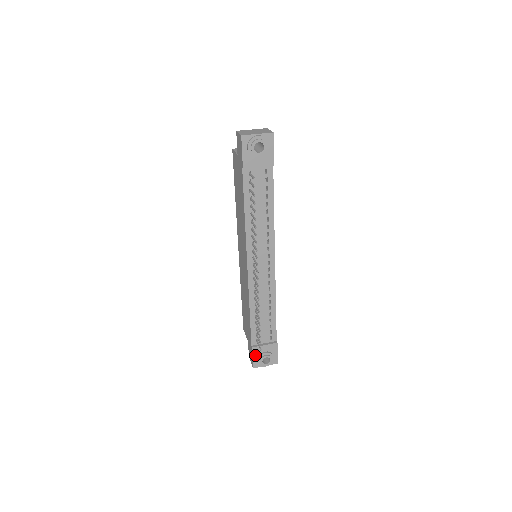
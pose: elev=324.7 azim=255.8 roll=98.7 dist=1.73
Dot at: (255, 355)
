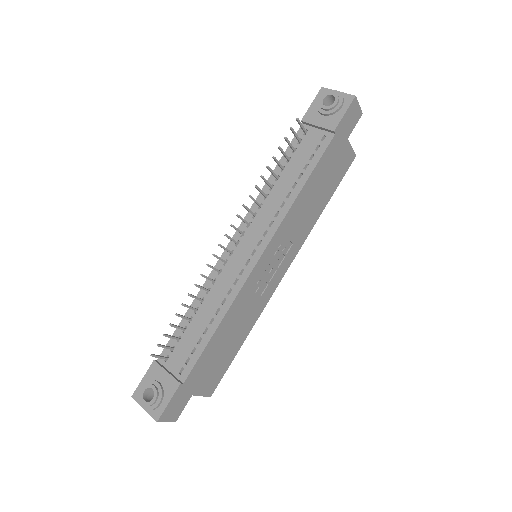
Dot at: (148, 376)
